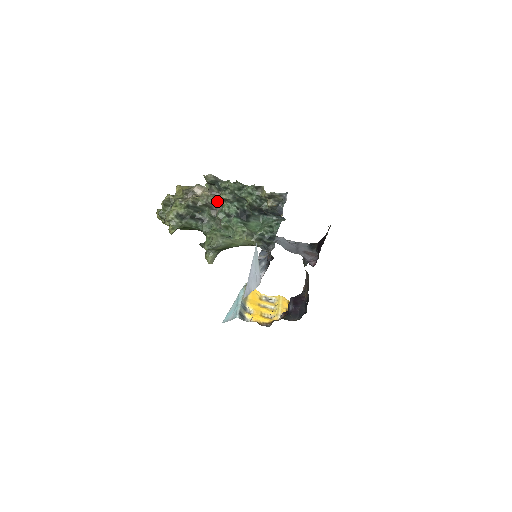
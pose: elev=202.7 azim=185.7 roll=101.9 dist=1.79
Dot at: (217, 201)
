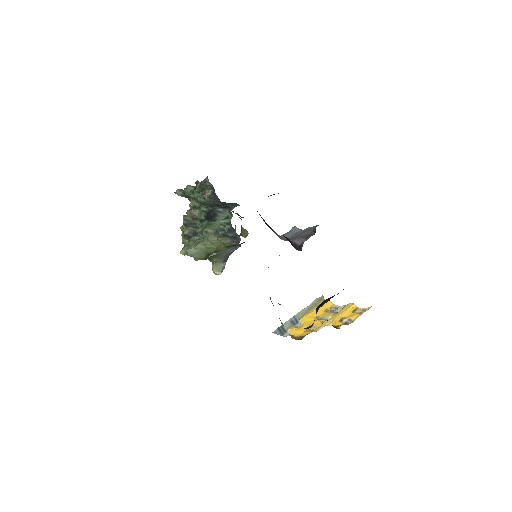
Dot at: occluded
